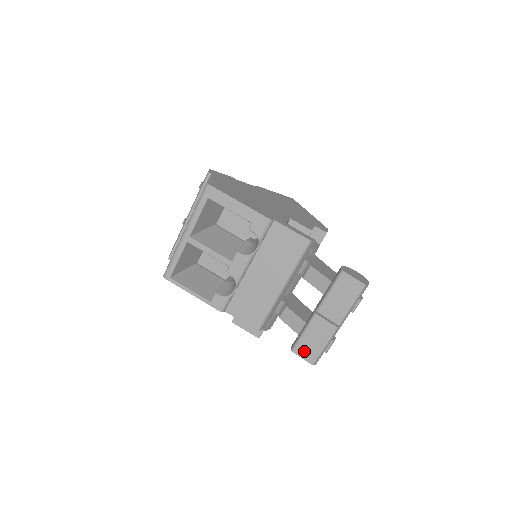
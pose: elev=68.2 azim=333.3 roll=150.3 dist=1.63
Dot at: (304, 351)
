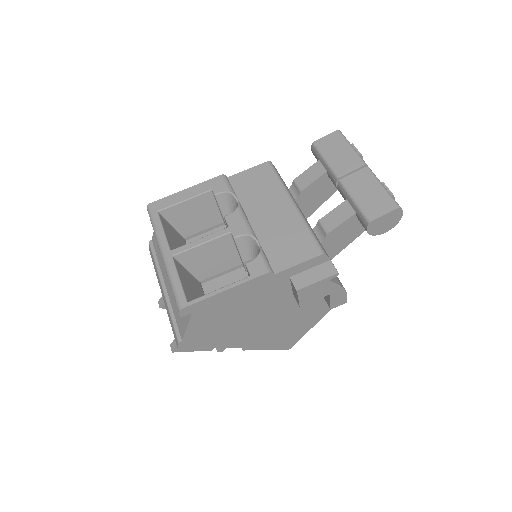
Dot at: (377, 209)
